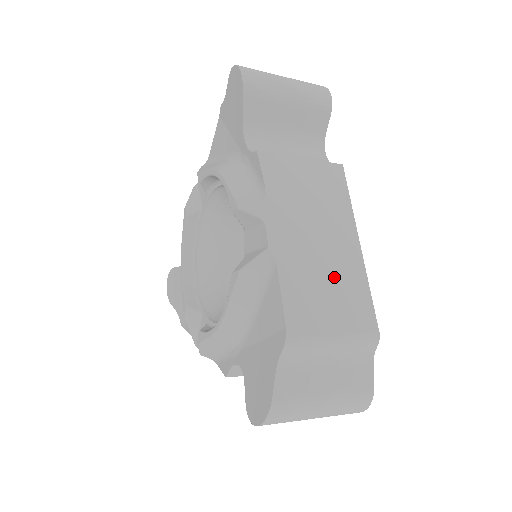
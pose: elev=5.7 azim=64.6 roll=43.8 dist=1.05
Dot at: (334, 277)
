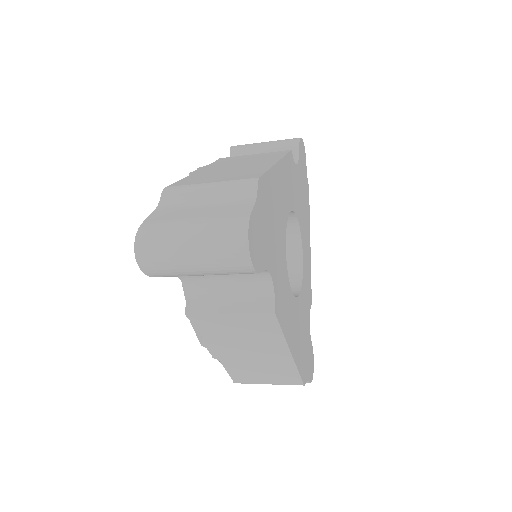
Dot at: (236, 171)
